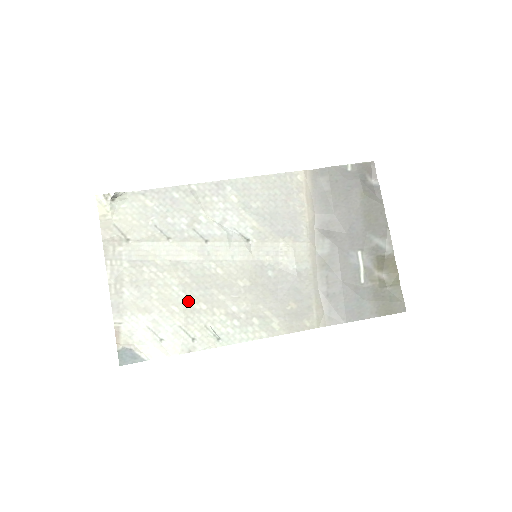
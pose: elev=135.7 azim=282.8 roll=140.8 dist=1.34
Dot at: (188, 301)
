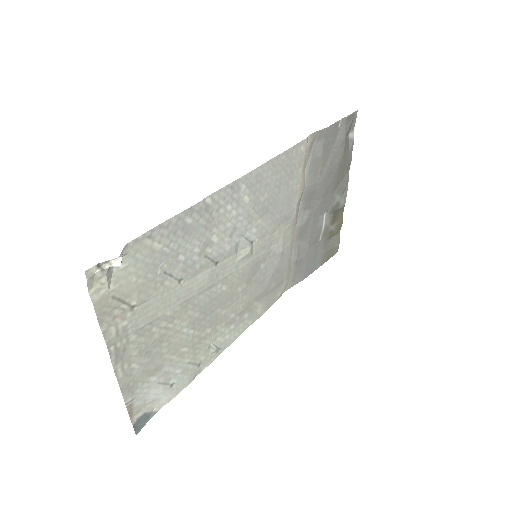
Dot at: (196, 335)
